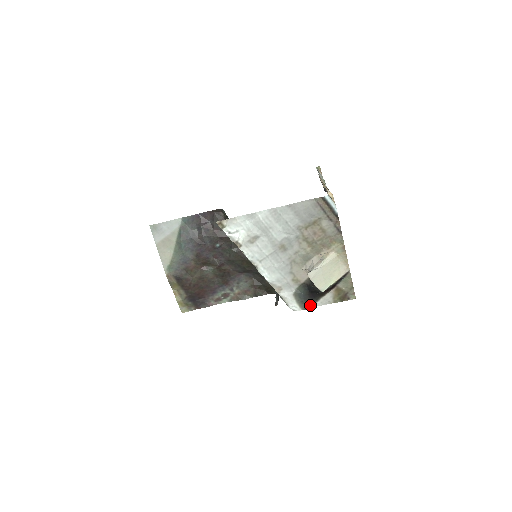
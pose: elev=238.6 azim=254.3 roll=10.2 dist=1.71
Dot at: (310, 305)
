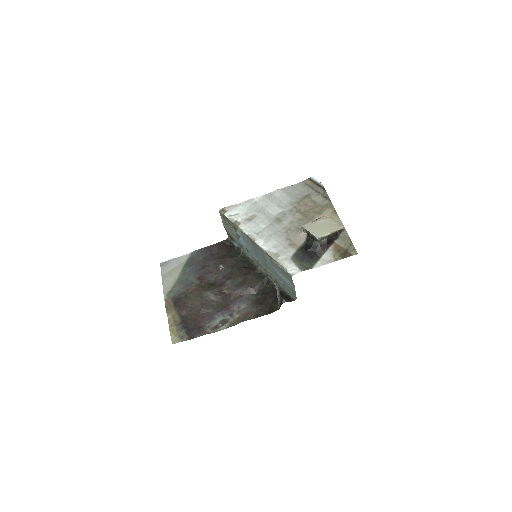
Dot at: (310, 266)
